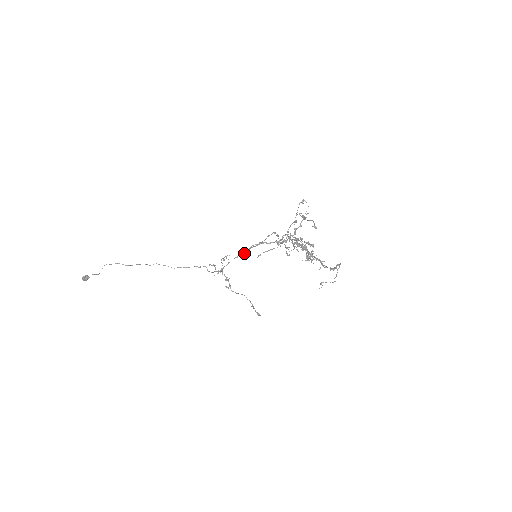
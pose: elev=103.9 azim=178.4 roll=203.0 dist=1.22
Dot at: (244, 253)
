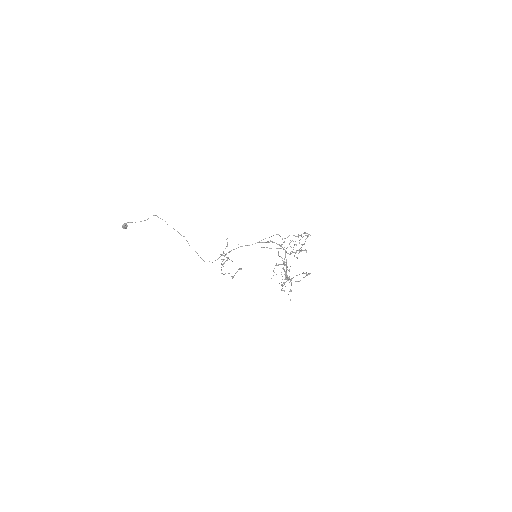
Dot at: occluded
